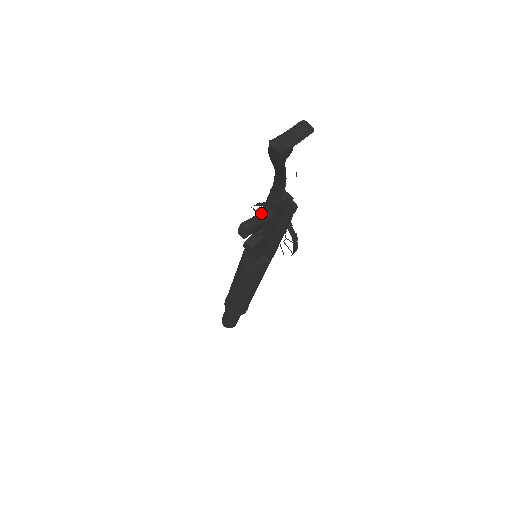
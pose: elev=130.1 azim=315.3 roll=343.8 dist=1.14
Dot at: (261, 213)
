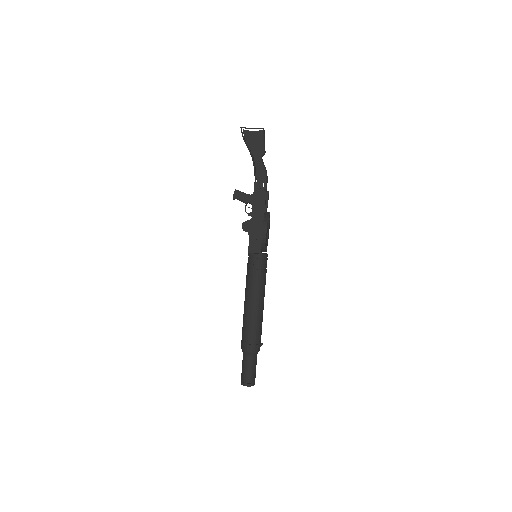
Dot at: (250, 195)
